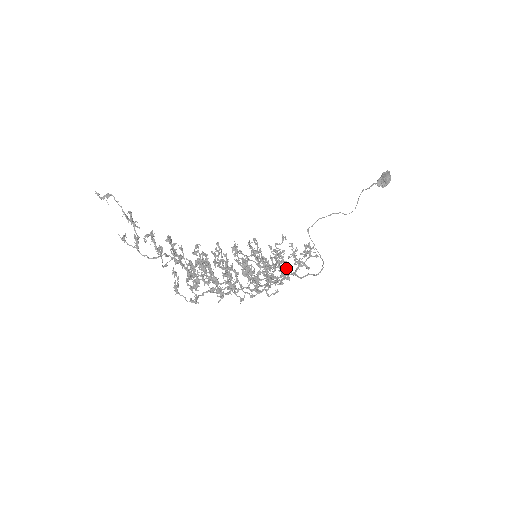
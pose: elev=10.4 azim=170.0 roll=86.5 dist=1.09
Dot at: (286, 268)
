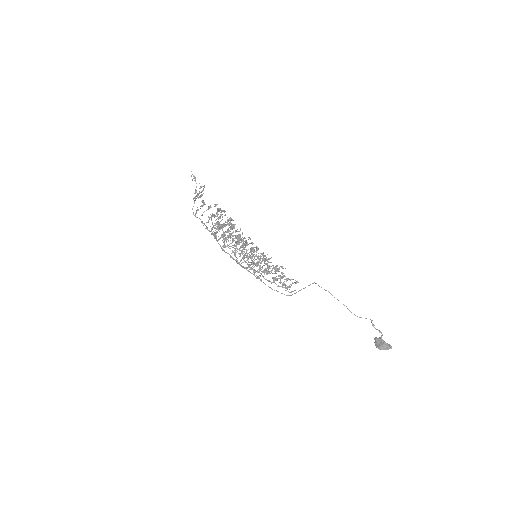
Dot at: occluded
